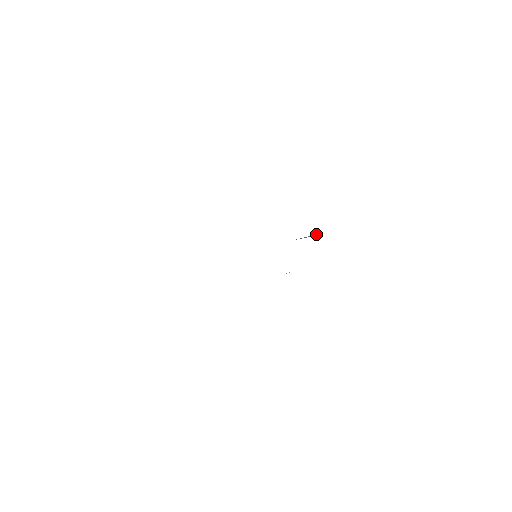
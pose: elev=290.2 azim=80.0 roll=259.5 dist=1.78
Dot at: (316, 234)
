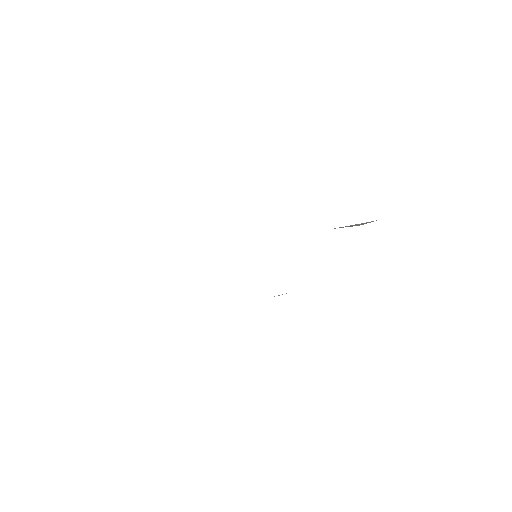
Dot at: (372, 221)
